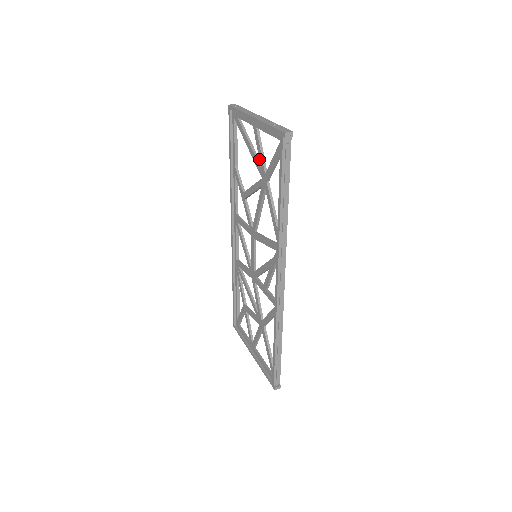
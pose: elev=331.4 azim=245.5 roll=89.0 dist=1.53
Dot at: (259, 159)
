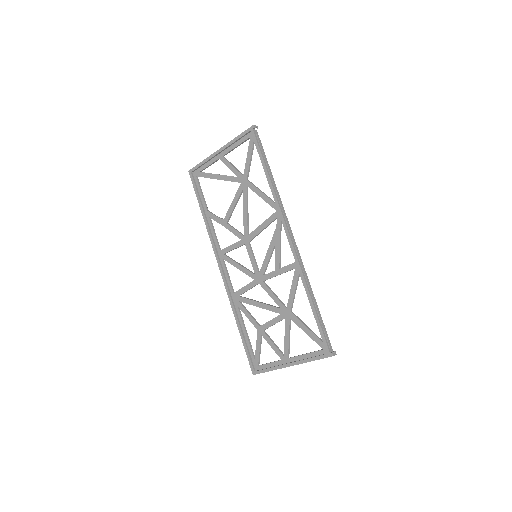
Dot at: occluded
